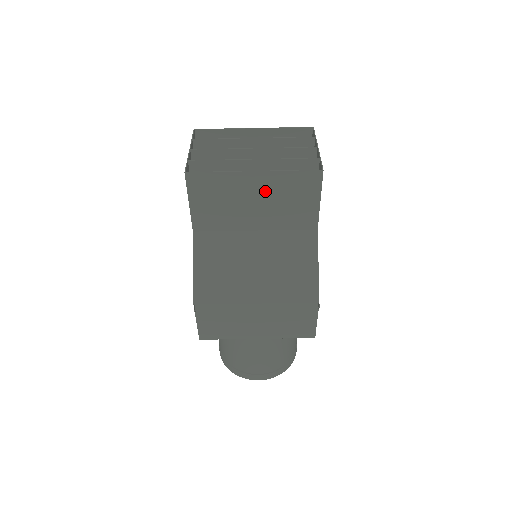
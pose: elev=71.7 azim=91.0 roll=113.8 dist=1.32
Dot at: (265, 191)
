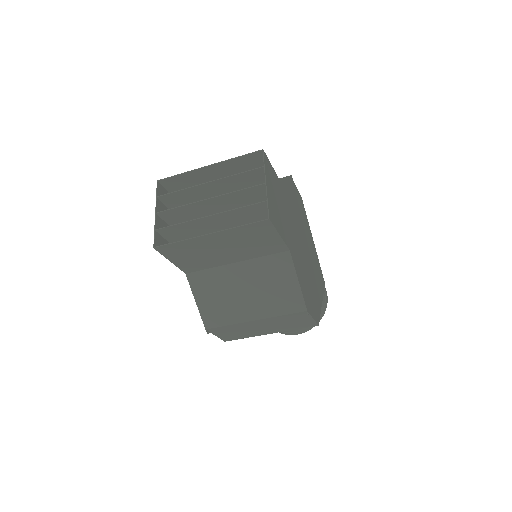
Dot at: (227, 241)
